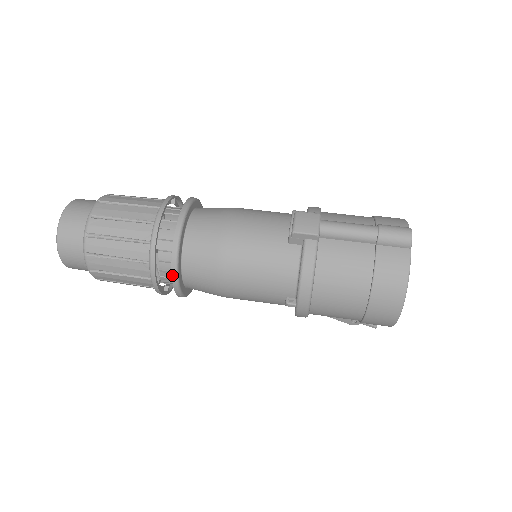
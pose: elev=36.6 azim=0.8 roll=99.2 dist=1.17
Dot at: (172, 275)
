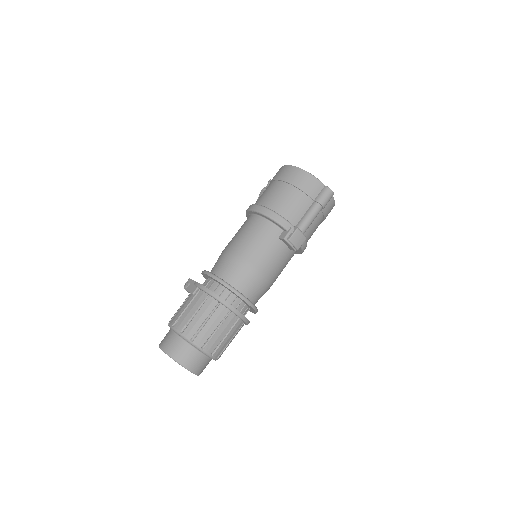
Dot at: occluded
